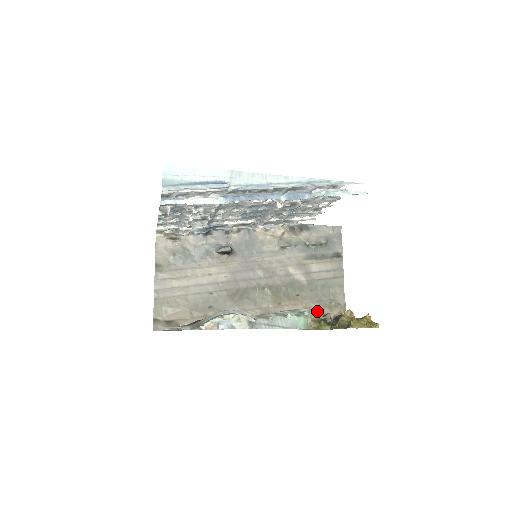
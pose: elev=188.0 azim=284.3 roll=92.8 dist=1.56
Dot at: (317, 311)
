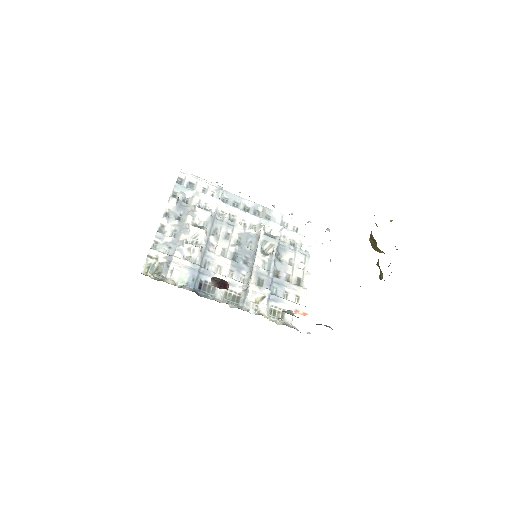
Dot at: occluded
